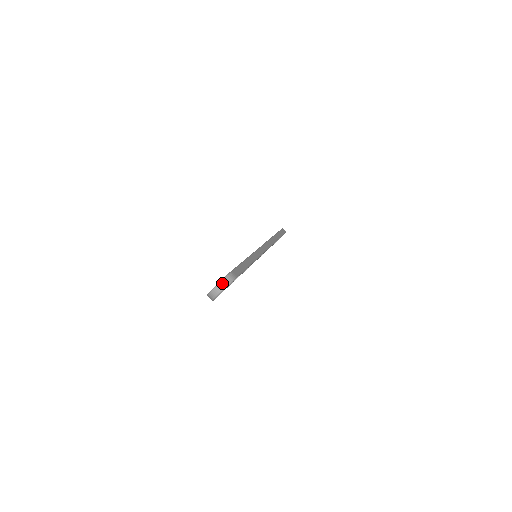
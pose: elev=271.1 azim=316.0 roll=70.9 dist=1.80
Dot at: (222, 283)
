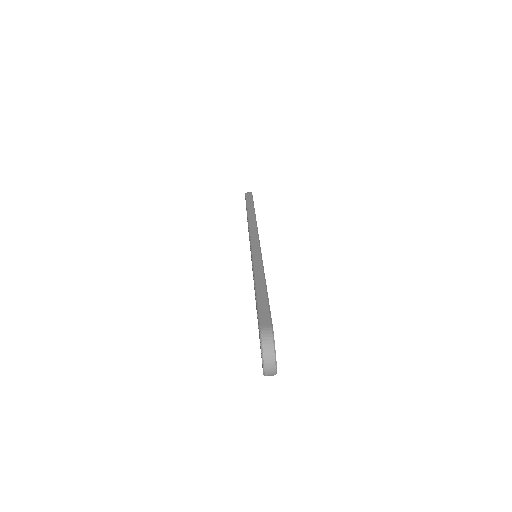
Dot at: (266, 353)
